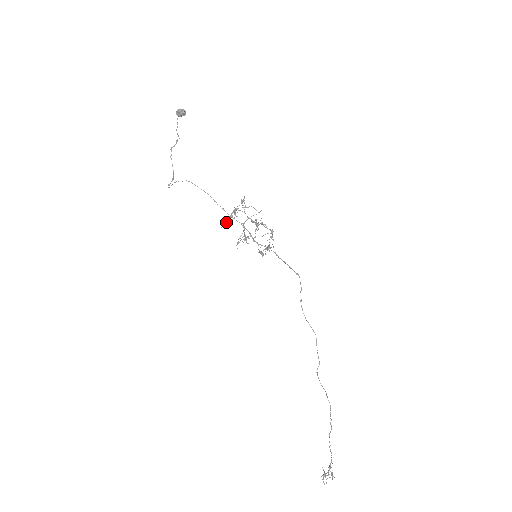
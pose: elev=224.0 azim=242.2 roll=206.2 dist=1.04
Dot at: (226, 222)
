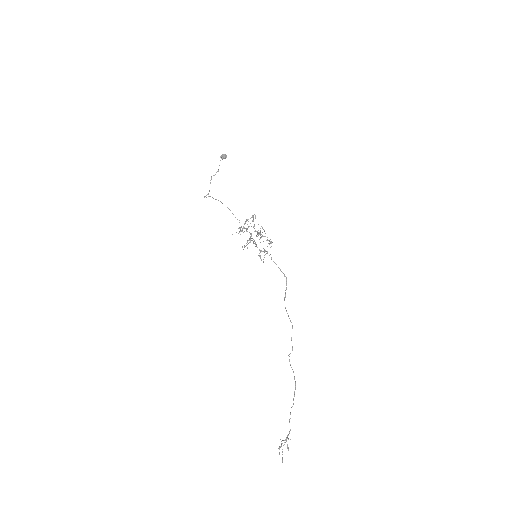
Dot at: (239, 232)
